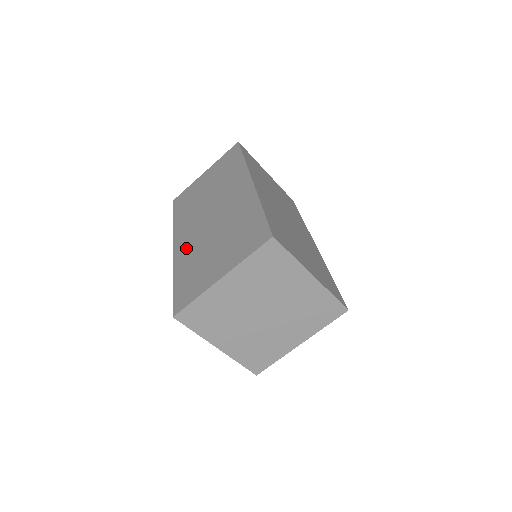
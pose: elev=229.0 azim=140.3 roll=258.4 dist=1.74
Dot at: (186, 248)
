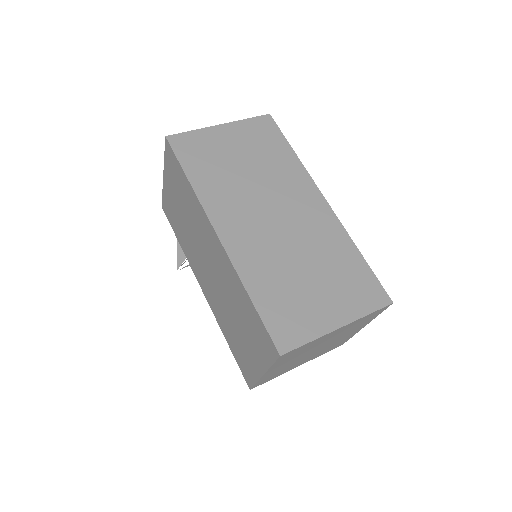
Dot at: (250, 250)
